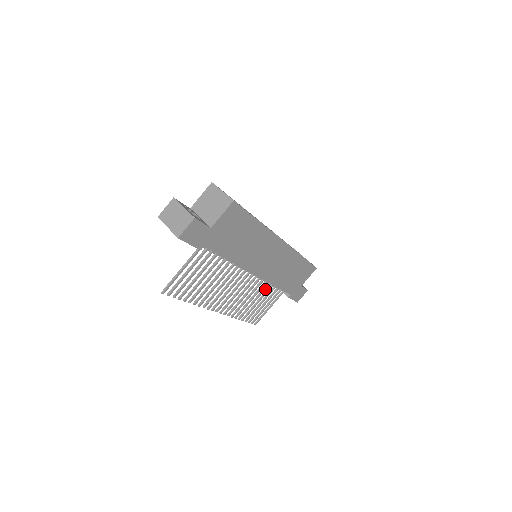
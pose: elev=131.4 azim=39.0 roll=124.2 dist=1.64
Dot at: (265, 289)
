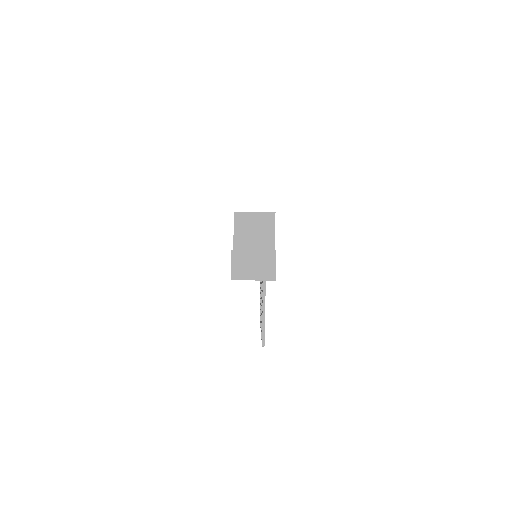
Dot at: occluded
